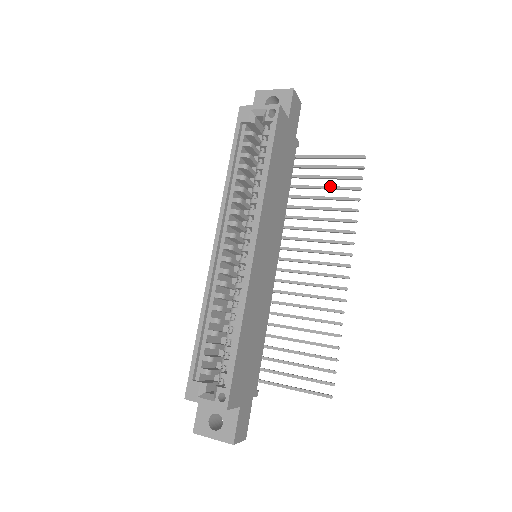
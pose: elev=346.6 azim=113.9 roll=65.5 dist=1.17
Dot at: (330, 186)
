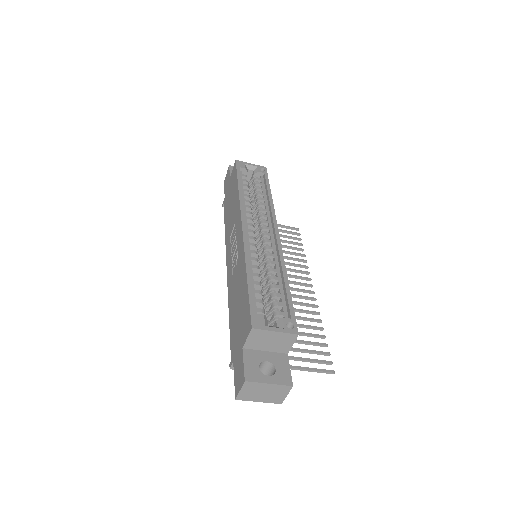
Dot at: (281, 239)
